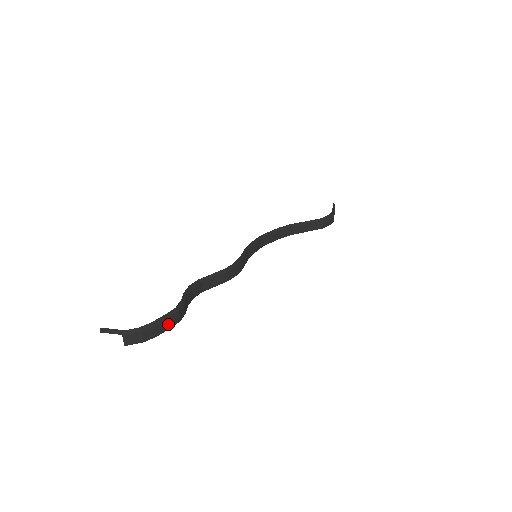
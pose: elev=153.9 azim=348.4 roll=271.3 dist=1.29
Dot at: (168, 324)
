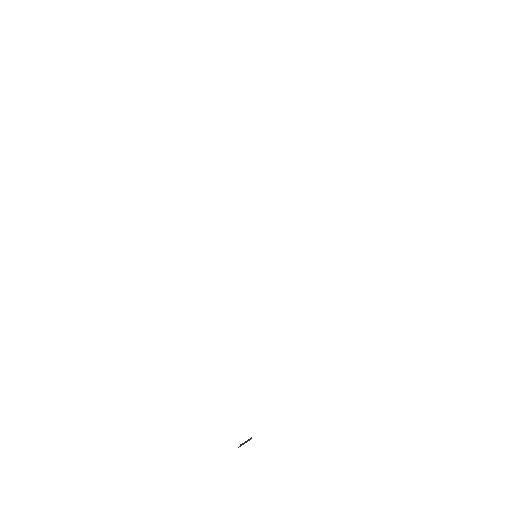
Dot at: occluded
